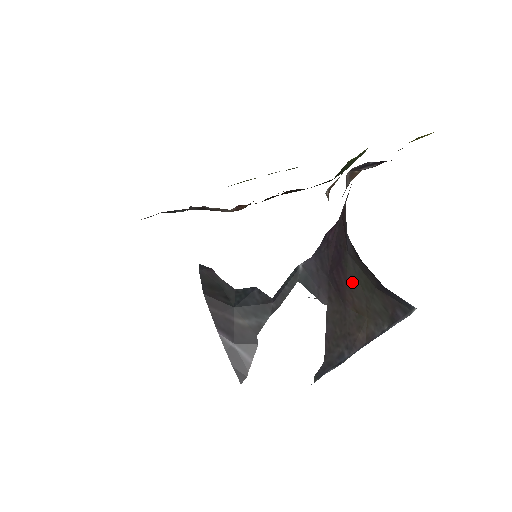
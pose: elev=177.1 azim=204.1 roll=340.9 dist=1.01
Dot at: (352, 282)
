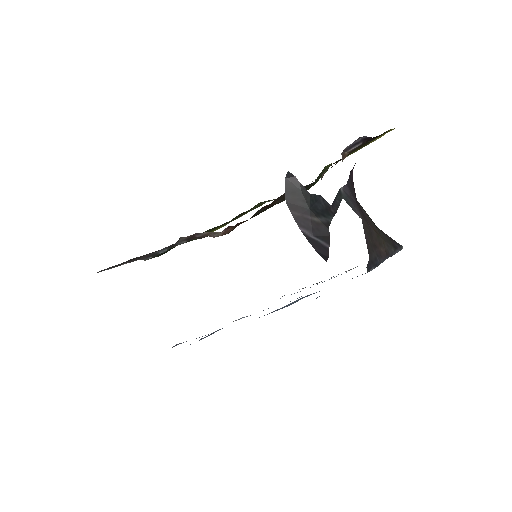
Dot at: (366, 216)
